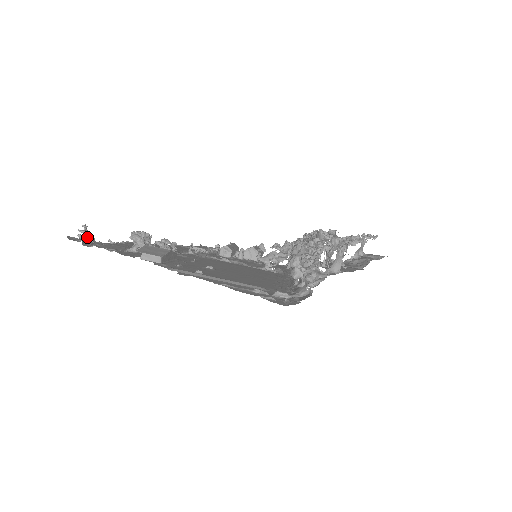
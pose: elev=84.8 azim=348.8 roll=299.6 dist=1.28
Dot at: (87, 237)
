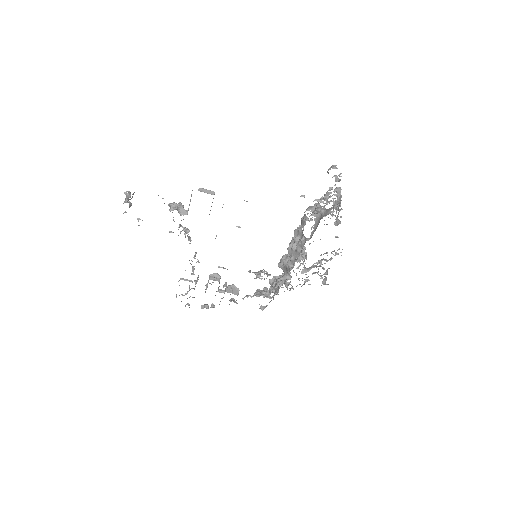
Dot at: (128, 202)
